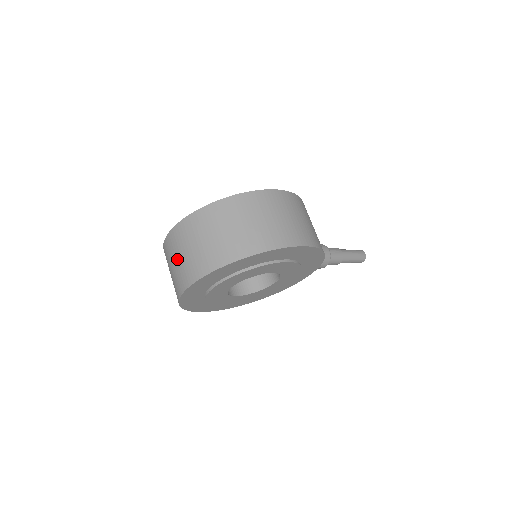
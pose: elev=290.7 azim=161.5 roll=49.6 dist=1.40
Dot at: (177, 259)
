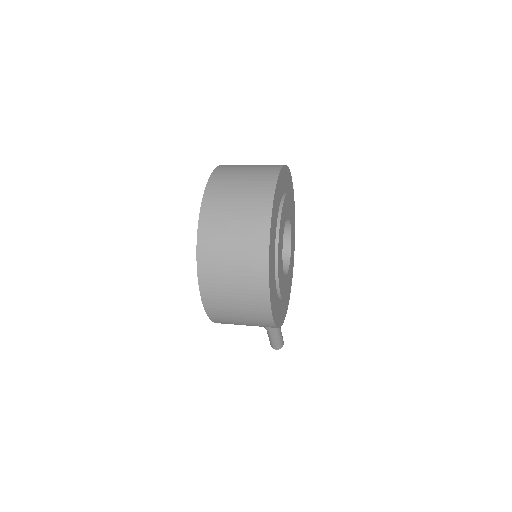
Dot at: (237, 196)
